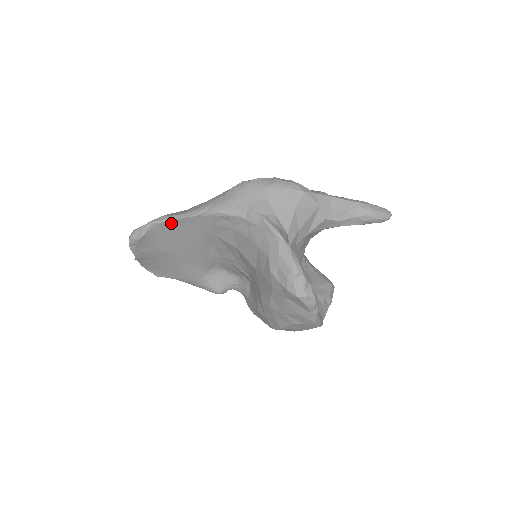
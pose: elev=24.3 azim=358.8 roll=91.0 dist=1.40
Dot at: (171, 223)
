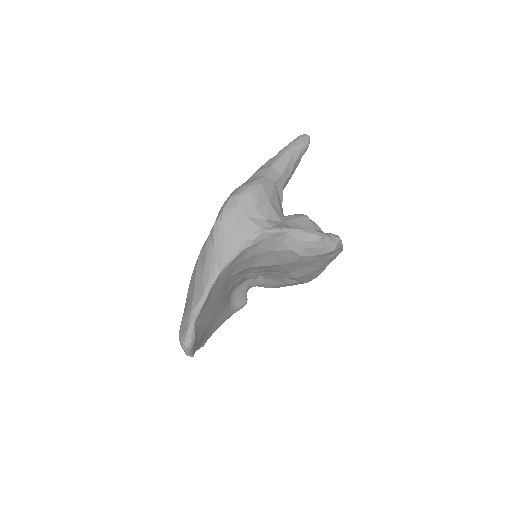
Dot at: (203, 307)
